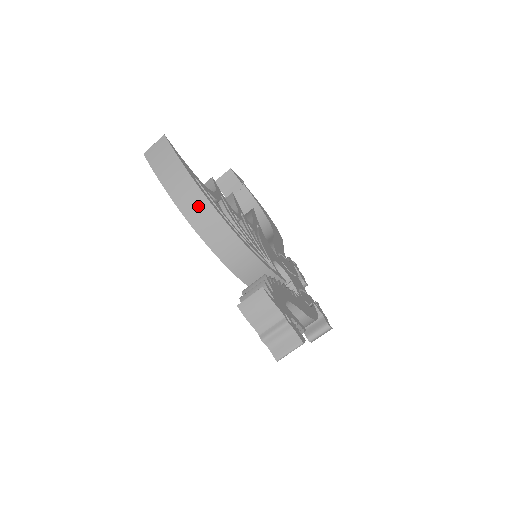
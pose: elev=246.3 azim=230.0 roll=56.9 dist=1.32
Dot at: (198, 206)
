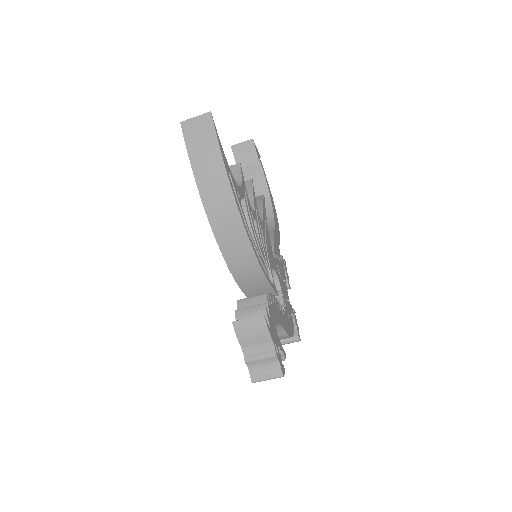
Dot at: (223, 205)
